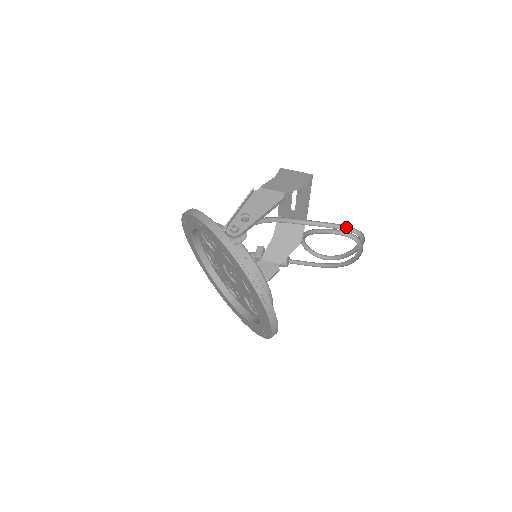
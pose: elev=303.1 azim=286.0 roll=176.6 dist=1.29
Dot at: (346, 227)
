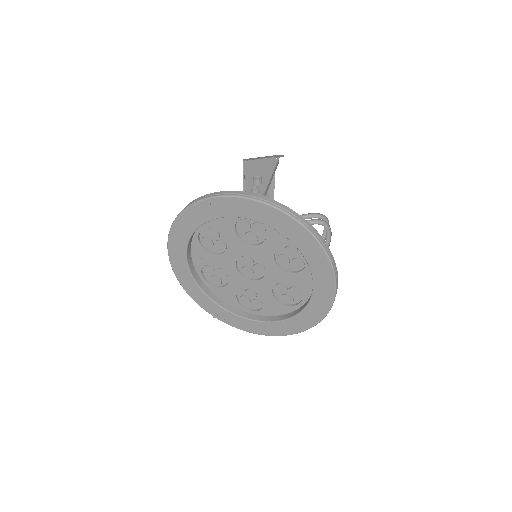
Dot at: (310, 216)
